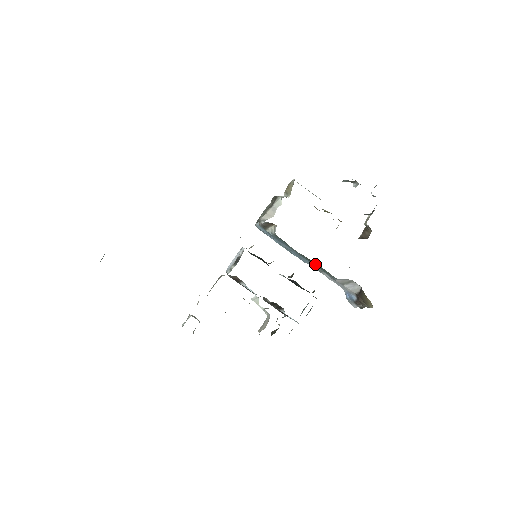
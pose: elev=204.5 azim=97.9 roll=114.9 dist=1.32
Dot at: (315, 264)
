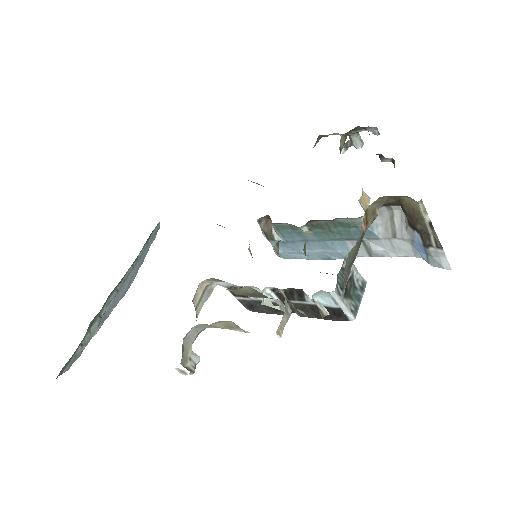
Dot at: (335, 228)
